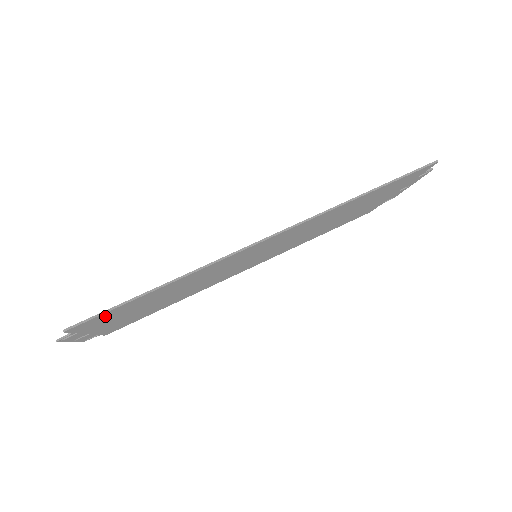
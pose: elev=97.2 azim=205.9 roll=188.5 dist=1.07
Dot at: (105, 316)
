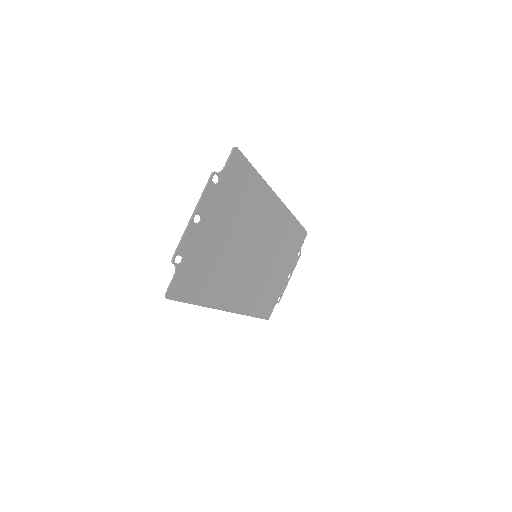
Dot at: (238, 173)
